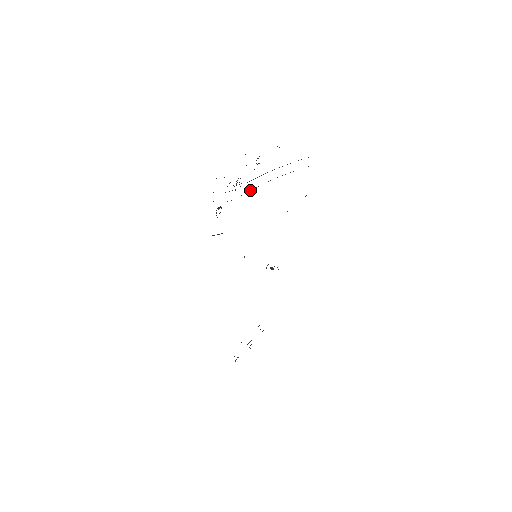
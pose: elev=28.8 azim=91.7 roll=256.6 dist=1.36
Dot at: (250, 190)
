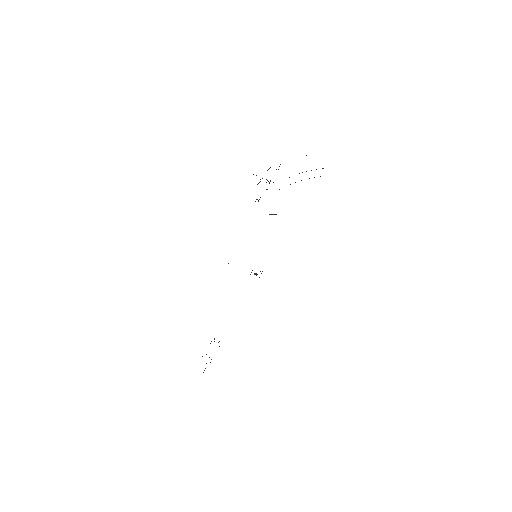
Dot at: occluded
